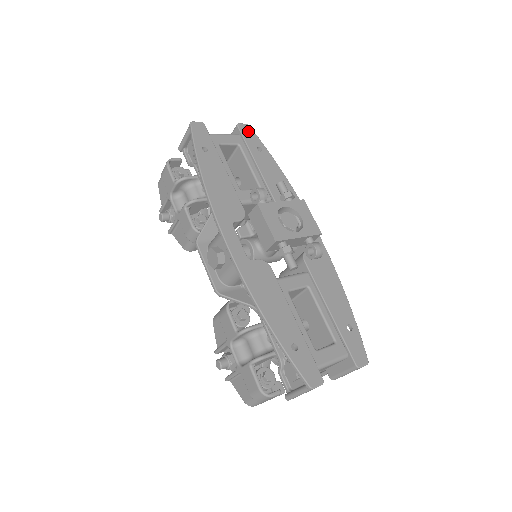
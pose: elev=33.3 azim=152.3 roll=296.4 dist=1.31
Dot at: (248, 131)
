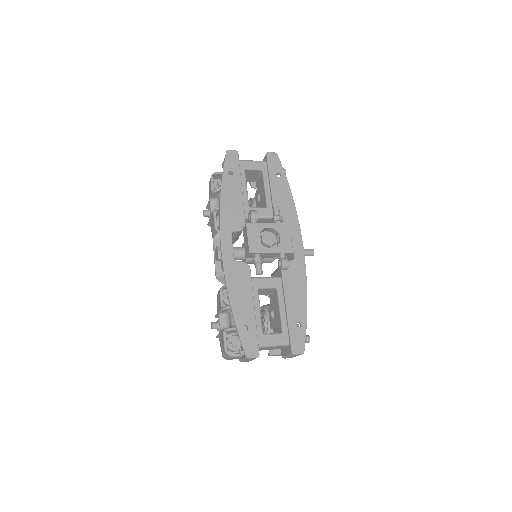
Dot at: (274, 159)
